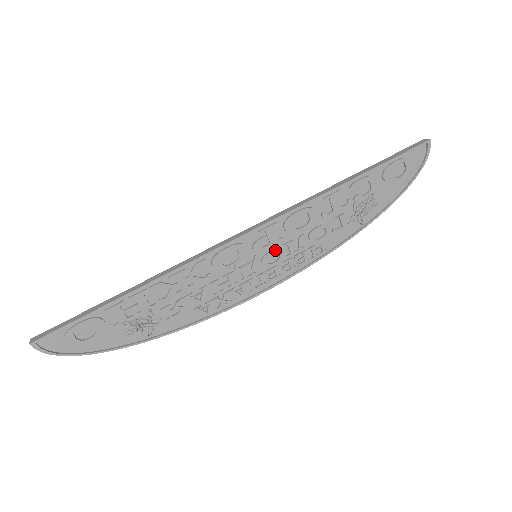
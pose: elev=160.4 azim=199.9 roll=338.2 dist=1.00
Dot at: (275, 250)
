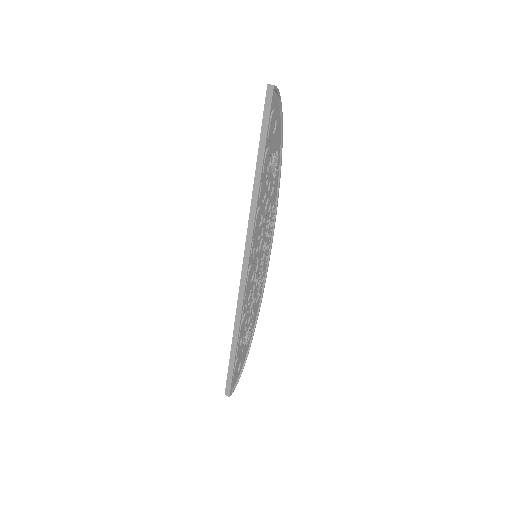
Dot at: (261, 243)
